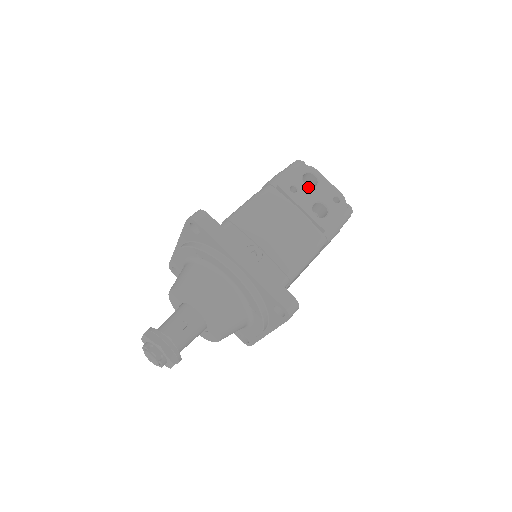
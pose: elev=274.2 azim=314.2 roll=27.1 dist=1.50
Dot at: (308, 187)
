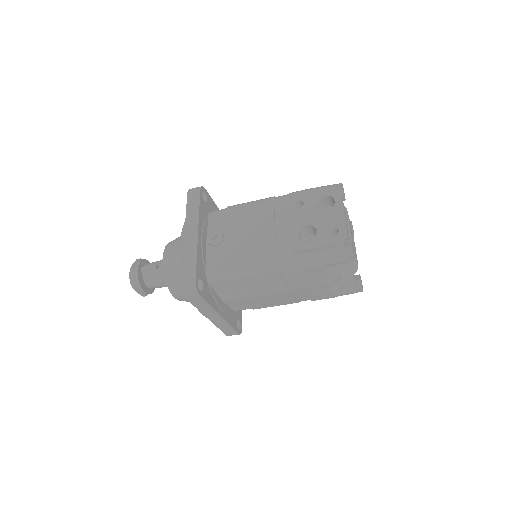
Dot at: (315, 208)
